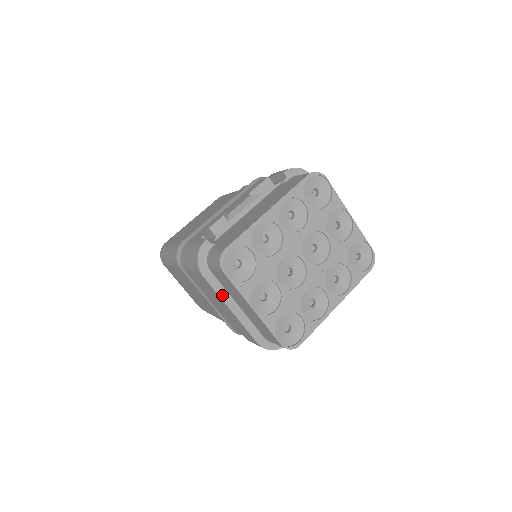
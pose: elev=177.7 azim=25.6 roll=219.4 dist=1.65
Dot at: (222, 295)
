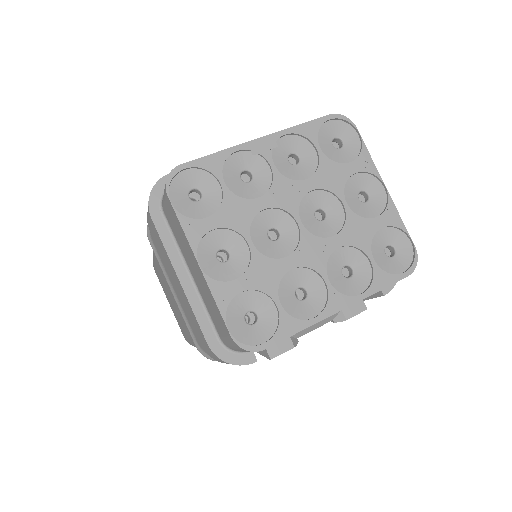
Dot at: (172, 253)
